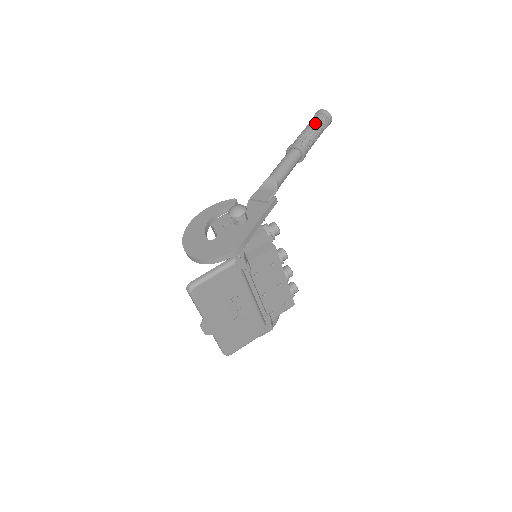
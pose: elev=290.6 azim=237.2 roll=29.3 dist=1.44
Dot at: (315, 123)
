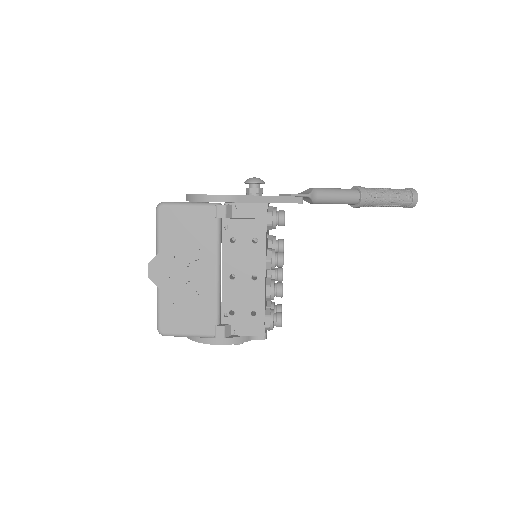
Dot at: (394, 189)
